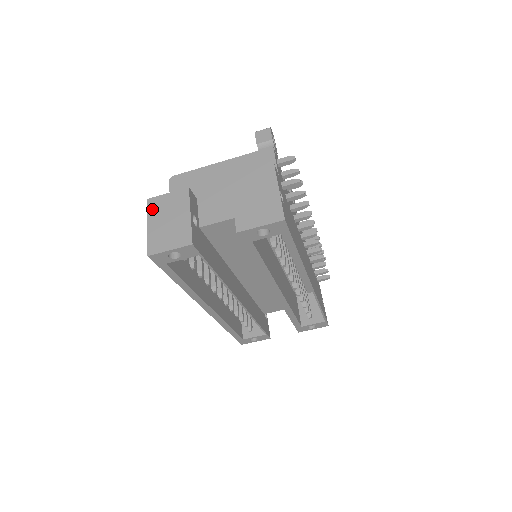
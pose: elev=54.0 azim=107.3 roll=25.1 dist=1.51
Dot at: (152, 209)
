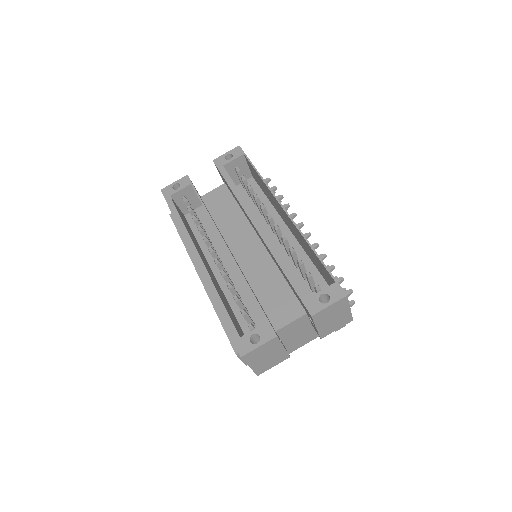
Dot at: occluded
